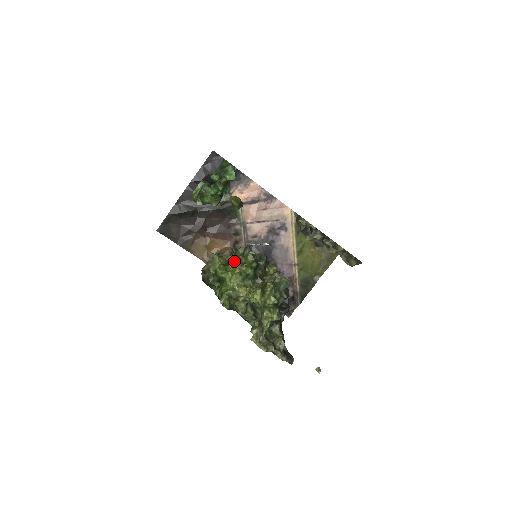
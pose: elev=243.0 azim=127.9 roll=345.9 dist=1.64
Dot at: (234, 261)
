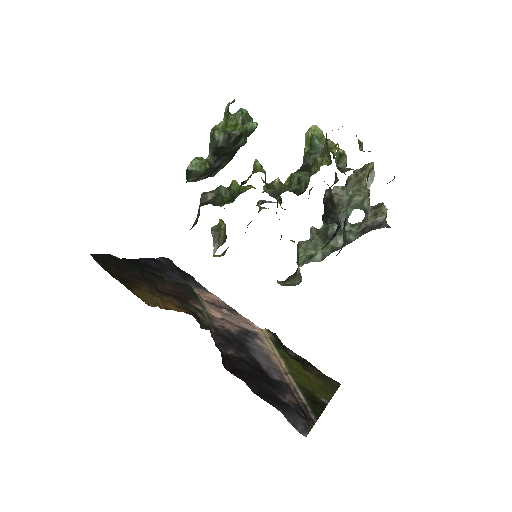
Dot at: occluded
